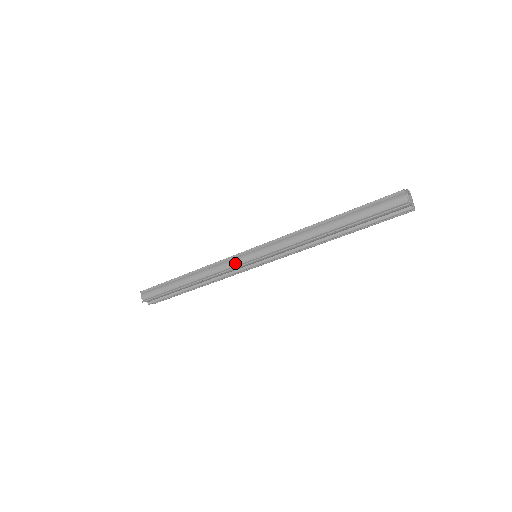
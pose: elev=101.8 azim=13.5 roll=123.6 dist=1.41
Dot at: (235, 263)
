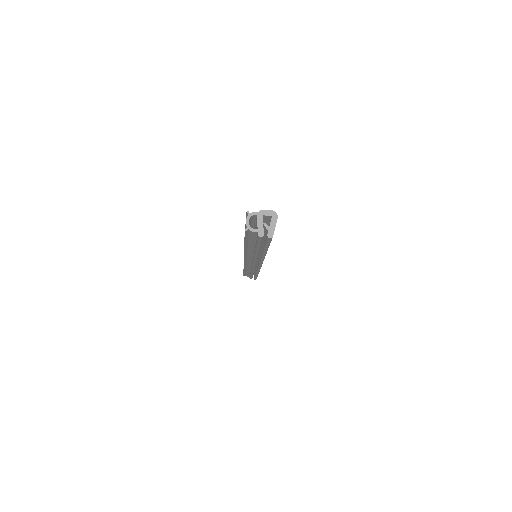
Dot at: occluded
